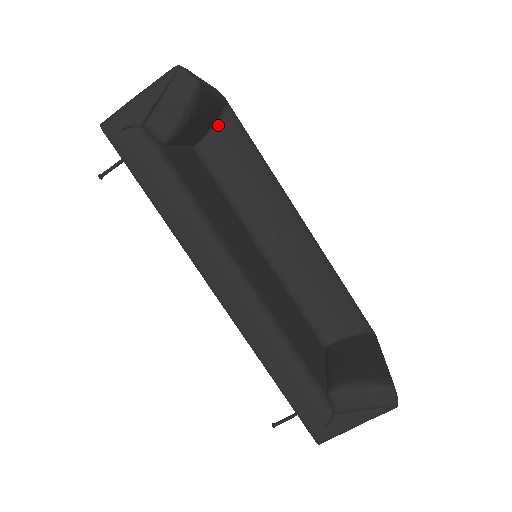
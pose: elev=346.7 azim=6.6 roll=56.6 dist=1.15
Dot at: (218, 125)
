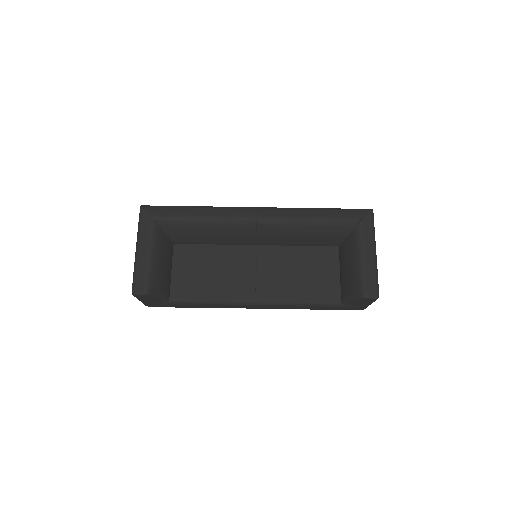
Dot at: (168, 232)
